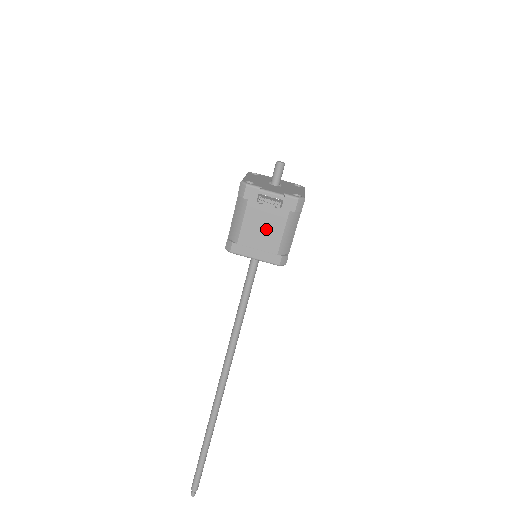
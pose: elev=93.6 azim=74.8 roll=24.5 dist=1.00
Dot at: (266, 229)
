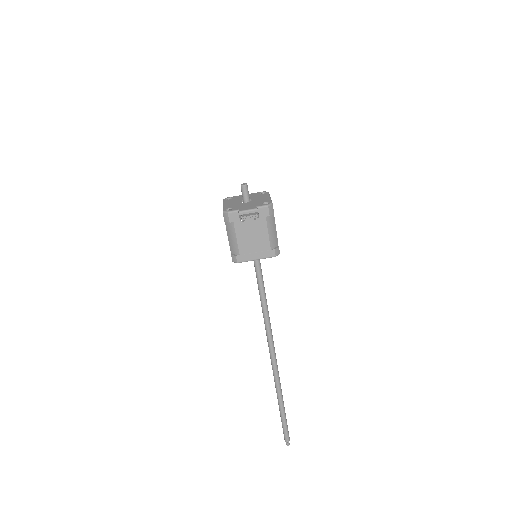
Dot at: (255, 236)
